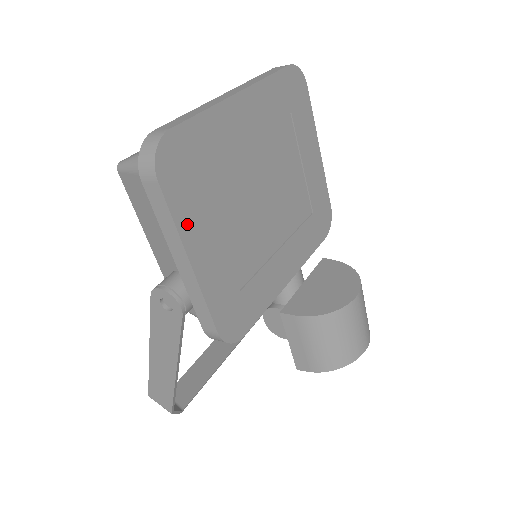
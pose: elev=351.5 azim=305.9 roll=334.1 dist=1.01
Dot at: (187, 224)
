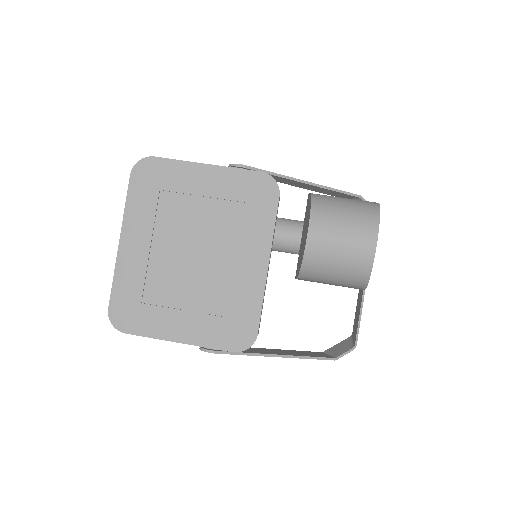
Dot at: (157, 330)
